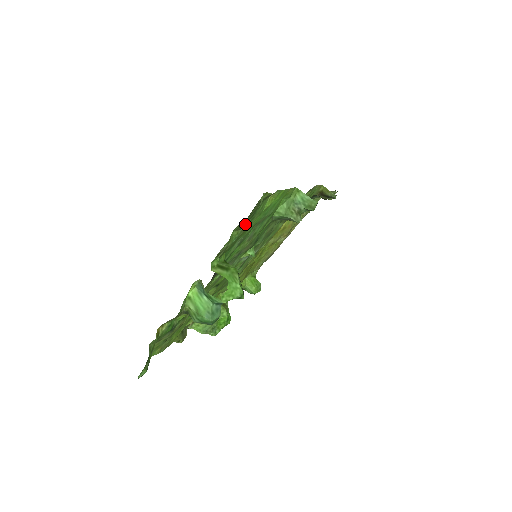
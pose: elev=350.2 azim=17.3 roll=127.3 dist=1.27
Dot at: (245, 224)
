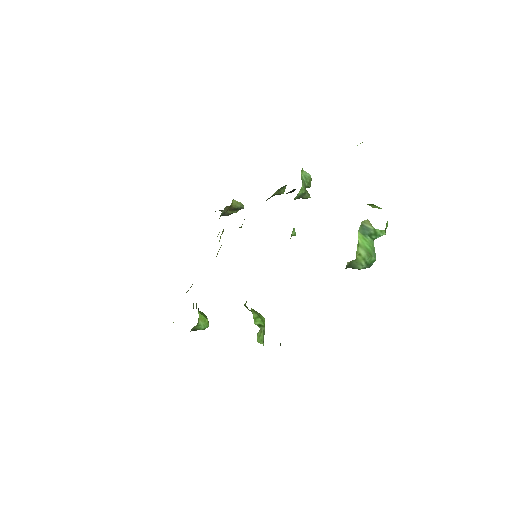
Dot at: occluded
